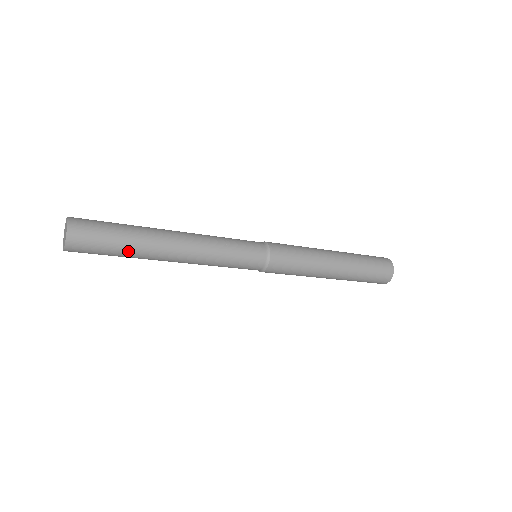
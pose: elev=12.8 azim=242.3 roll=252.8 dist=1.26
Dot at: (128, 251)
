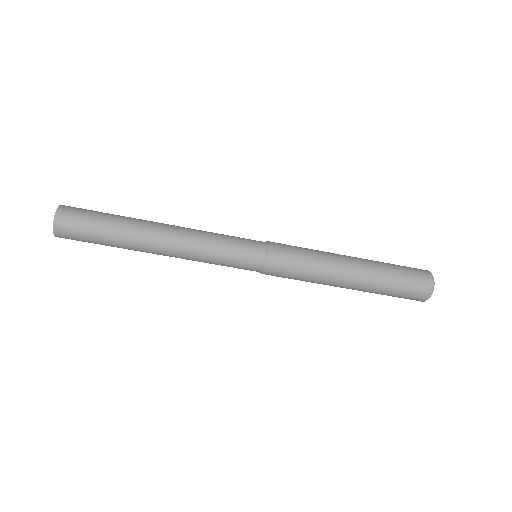
Dot at: (114, 232)
